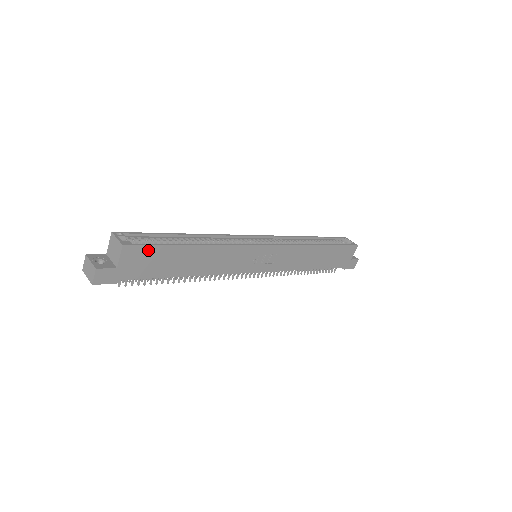
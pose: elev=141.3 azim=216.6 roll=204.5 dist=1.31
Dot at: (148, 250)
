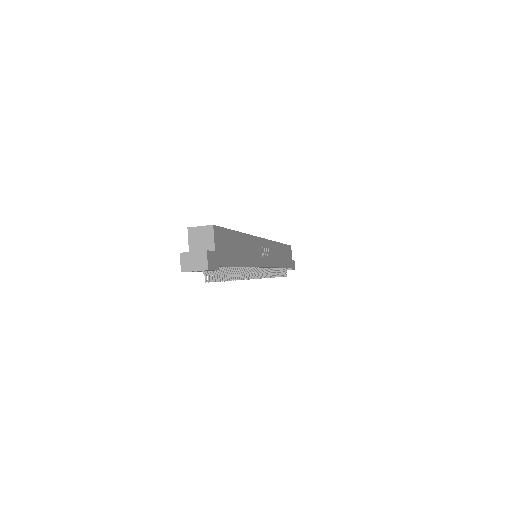
Dot at: (223, 233)
